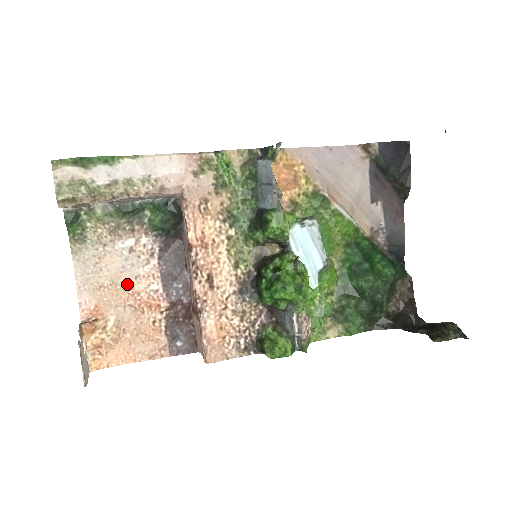
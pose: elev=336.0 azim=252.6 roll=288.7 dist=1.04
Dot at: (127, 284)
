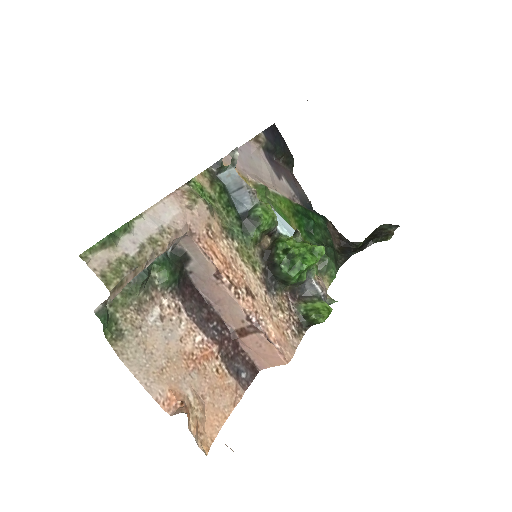
Dot at: (178, 352)
